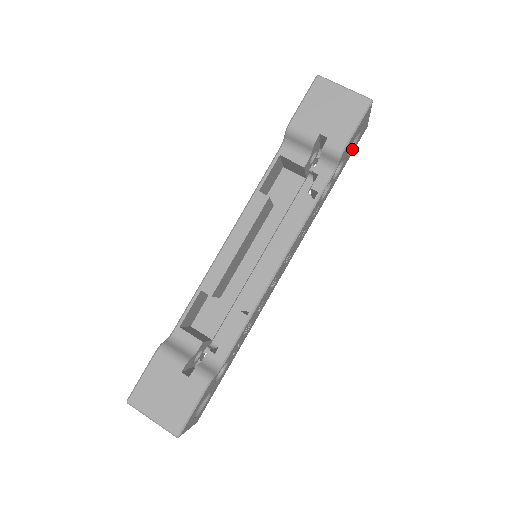
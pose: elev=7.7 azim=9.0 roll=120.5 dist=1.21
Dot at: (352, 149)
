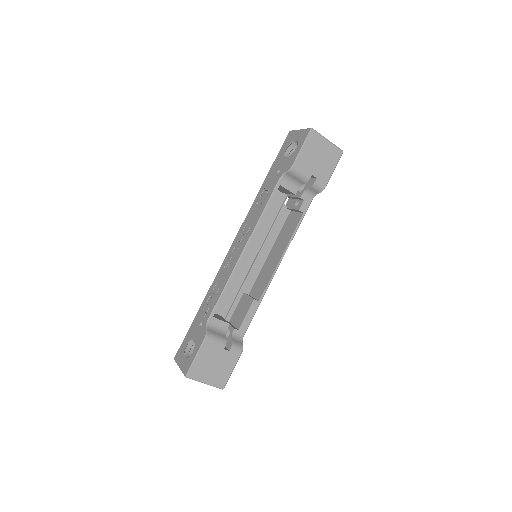
Dot at: occluded
